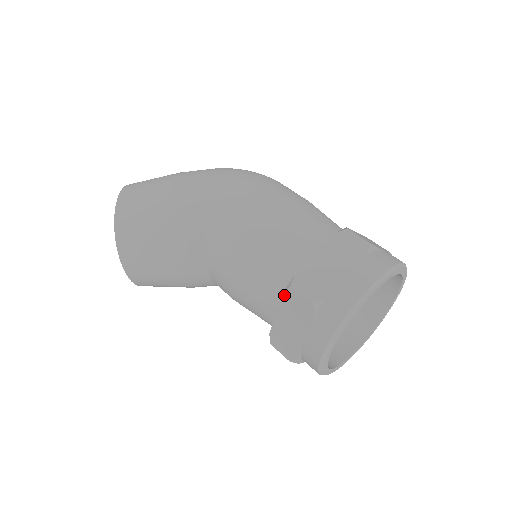
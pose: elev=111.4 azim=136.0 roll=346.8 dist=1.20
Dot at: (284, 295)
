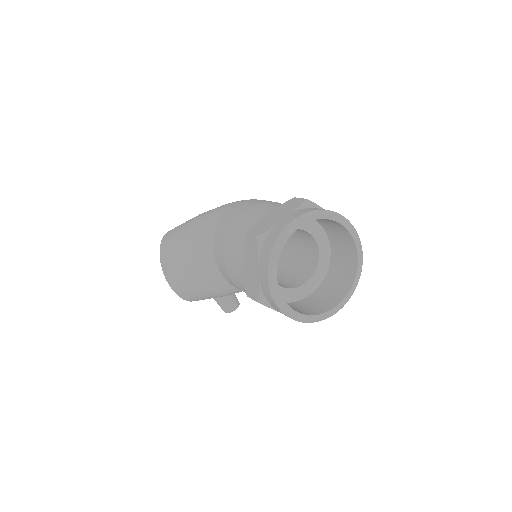
Dot at: (245, 244)
